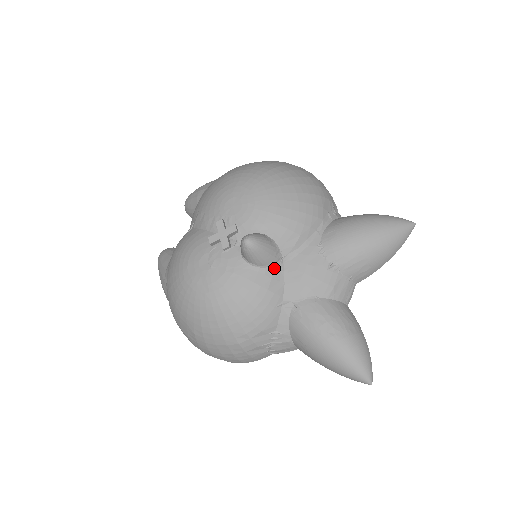
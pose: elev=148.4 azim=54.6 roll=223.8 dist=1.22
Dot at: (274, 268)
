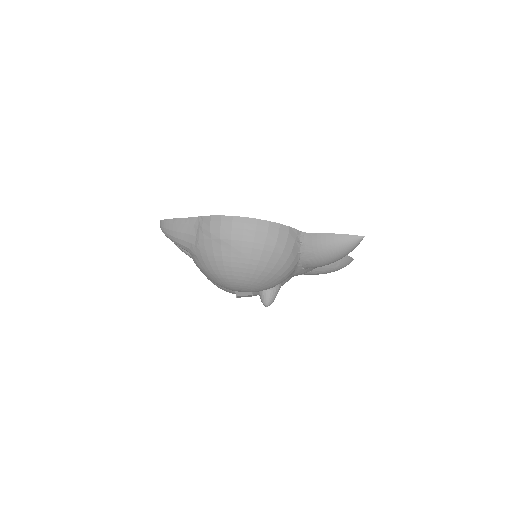
Dot at: occluded
